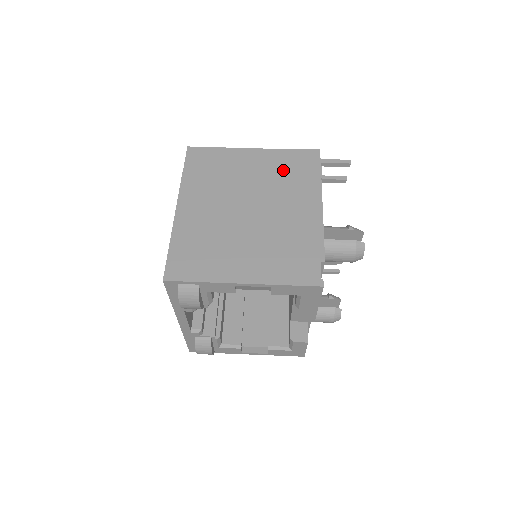
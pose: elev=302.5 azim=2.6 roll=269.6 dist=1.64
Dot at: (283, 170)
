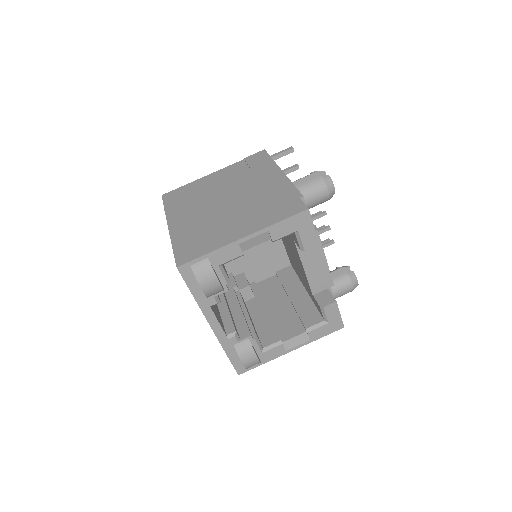
Dot at: (242, 171)
